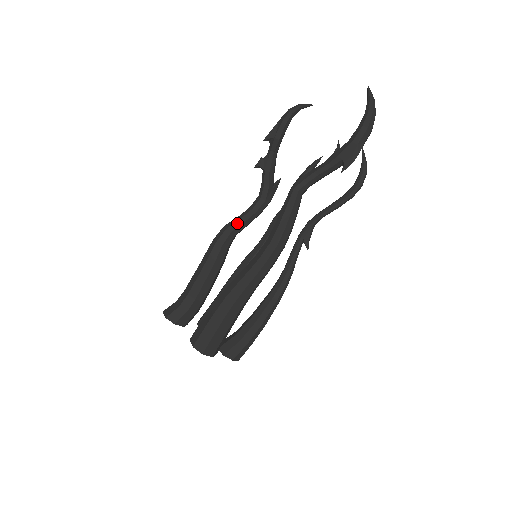
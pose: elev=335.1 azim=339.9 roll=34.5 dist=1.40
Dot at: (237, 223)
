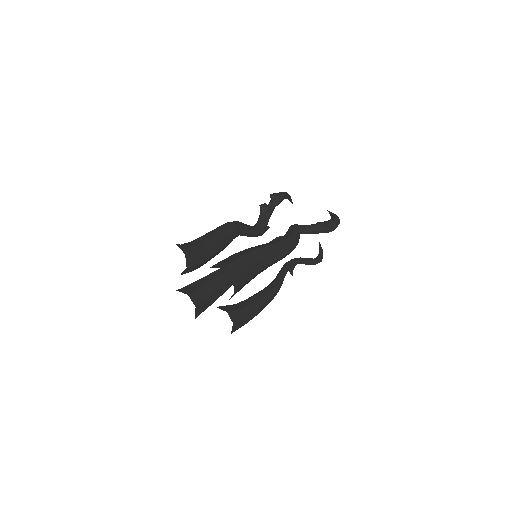
Dot at: (246, 225)
